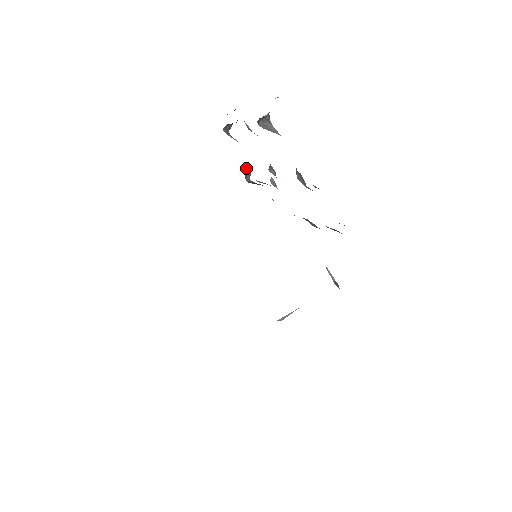
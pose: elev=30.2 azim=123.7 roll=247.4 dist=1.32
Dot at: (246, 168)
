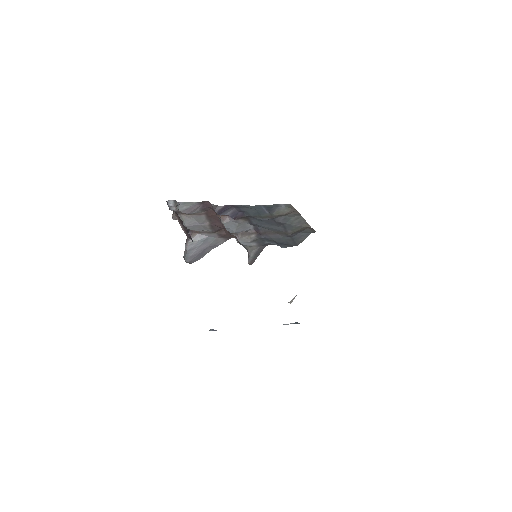
Dot at: occluded
